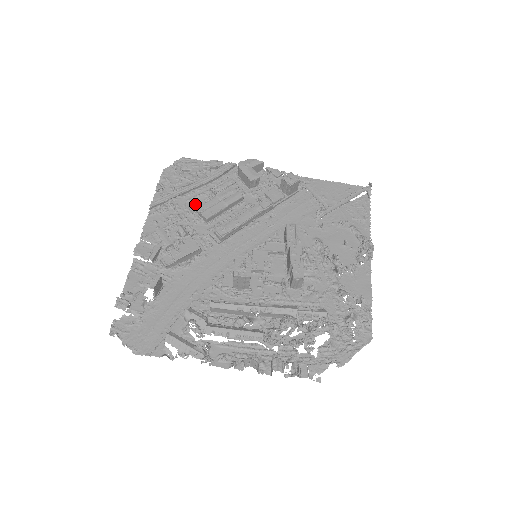
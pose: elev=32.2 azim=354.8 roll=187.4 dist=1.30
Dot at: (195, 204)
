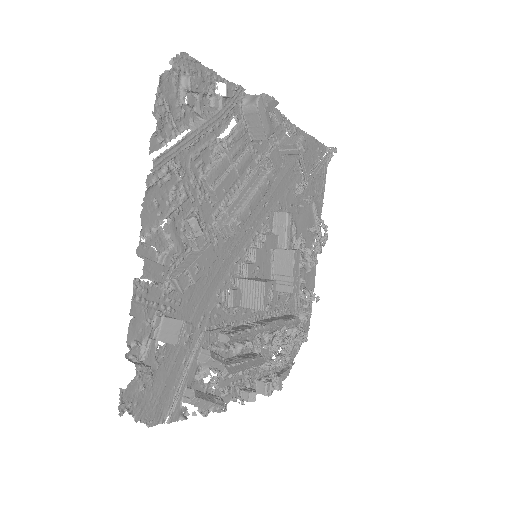
Dot at: (200, 165)
